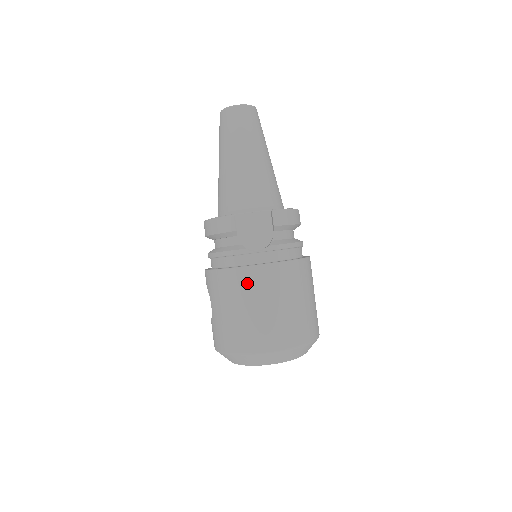
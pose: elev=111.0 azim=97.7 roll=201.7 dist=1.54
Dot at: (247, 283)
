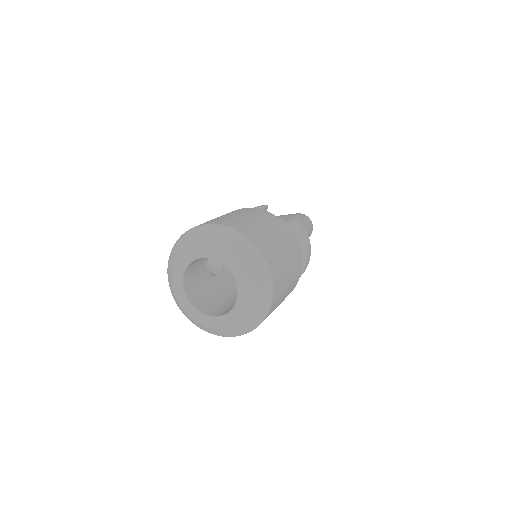
Dot at: (250, 211)
